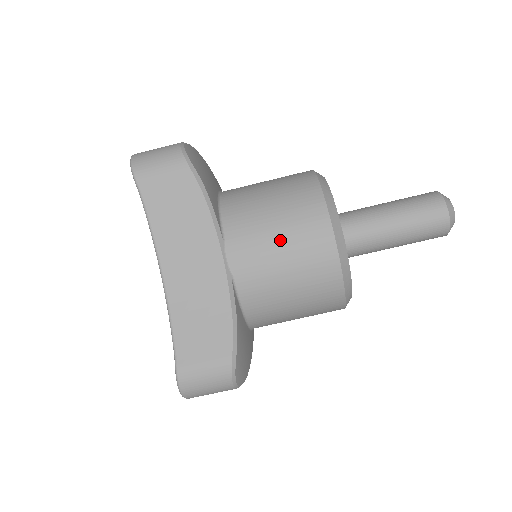
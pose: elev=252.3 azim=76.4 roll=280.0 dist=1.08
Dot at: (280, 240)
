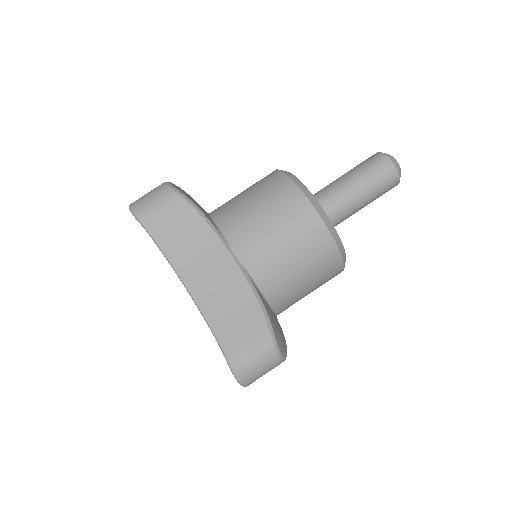
Dot at: (272, 225)
